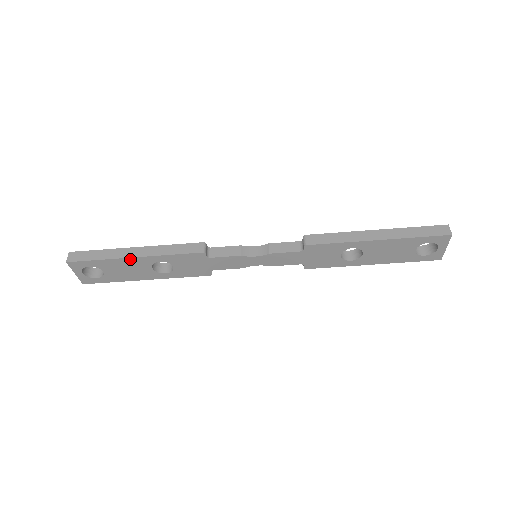
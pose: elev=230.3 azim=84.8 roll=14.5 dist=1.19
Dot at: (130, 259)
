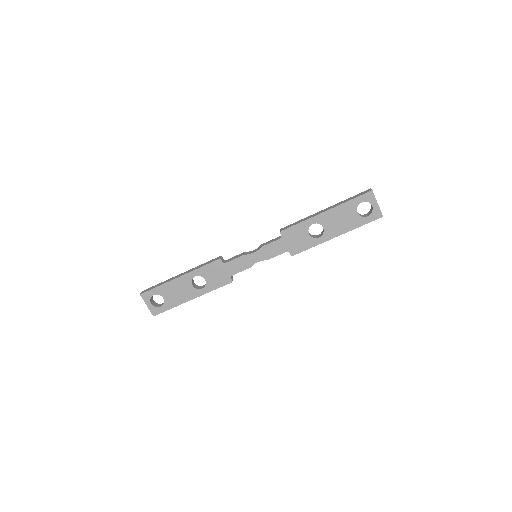
Dot at: (177, 280)
